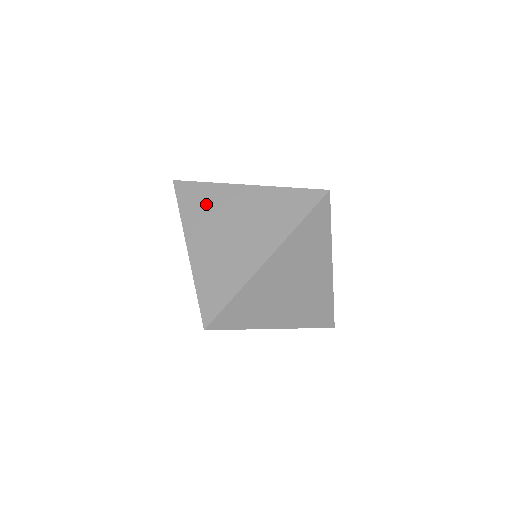
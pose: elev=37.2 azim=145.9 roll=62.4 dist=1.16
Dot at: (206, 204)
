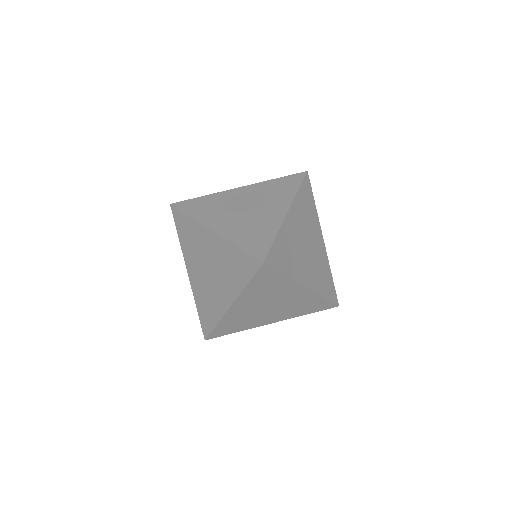
Dot at: occluded
